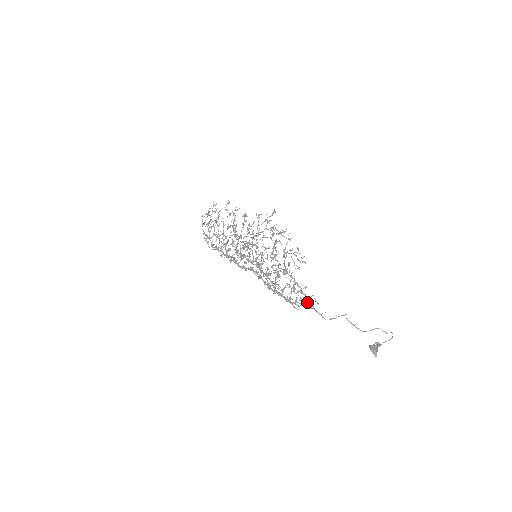
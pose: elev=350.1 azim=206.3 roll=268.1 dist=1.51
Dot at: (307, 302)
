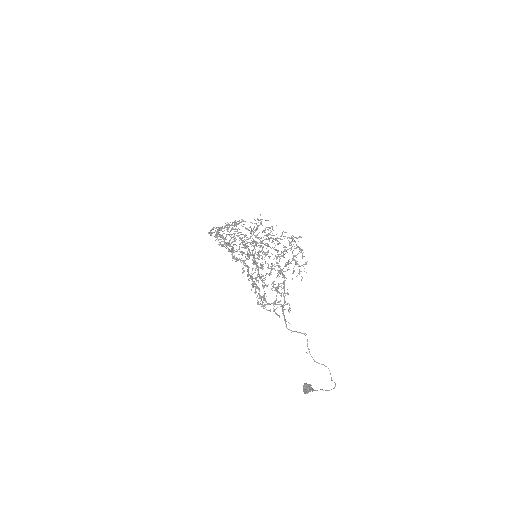
Dot at: (281, 304)
